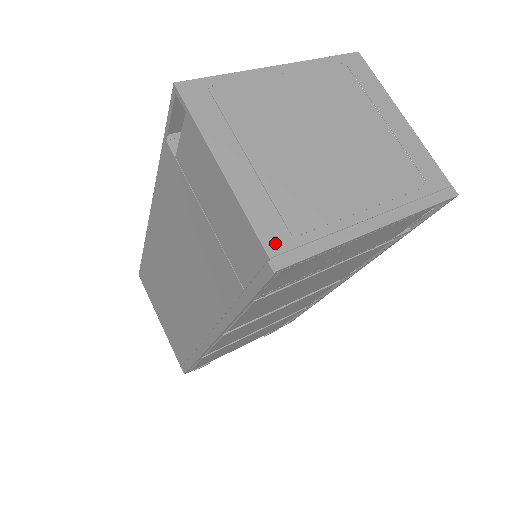
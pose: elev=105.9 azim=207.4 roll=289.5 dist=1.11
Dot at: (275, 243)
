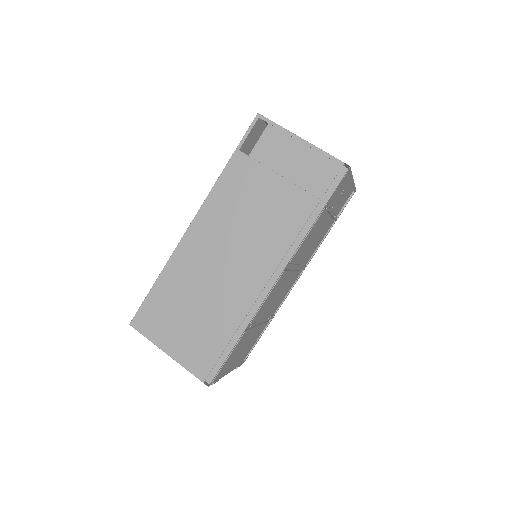
Dot at: occluded
